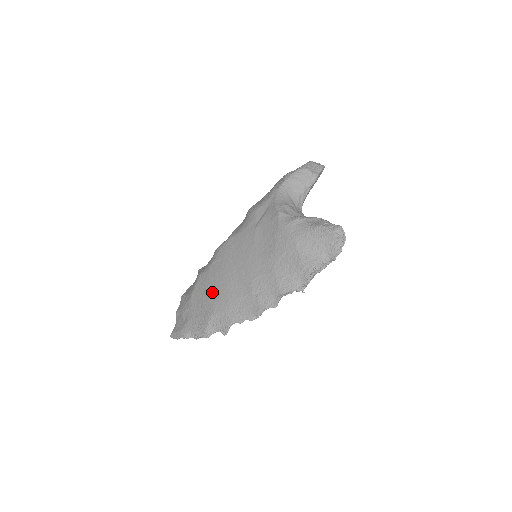
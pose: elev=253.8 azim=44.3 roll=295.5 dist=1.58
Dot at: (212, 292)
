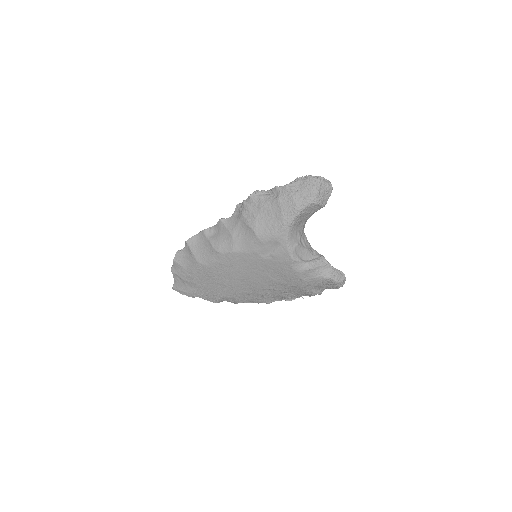
Dot at: (219, 285)
